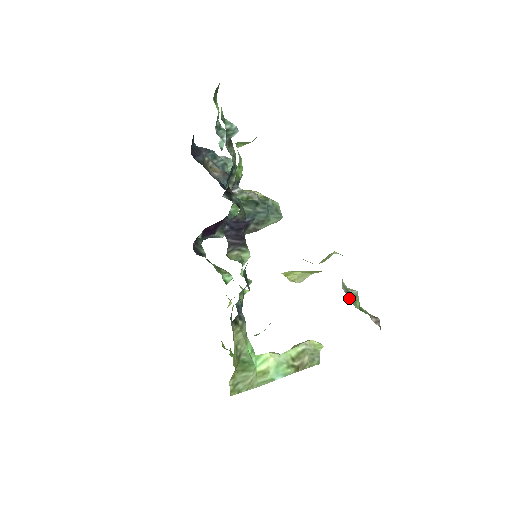
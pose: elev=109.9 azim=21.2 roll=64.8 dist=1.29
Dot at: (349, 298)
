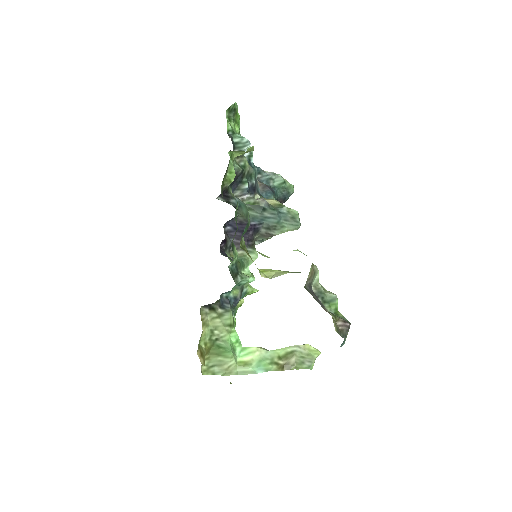
Dot at: (319, 299)
